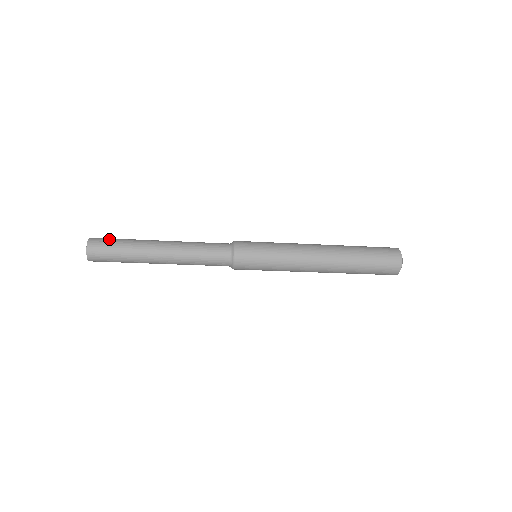
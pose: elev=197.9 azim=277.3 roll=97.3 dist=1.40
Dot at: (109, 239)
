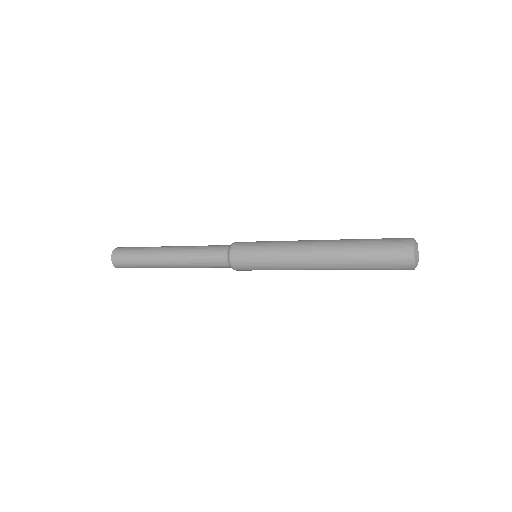
Dot at: (131, 247)
